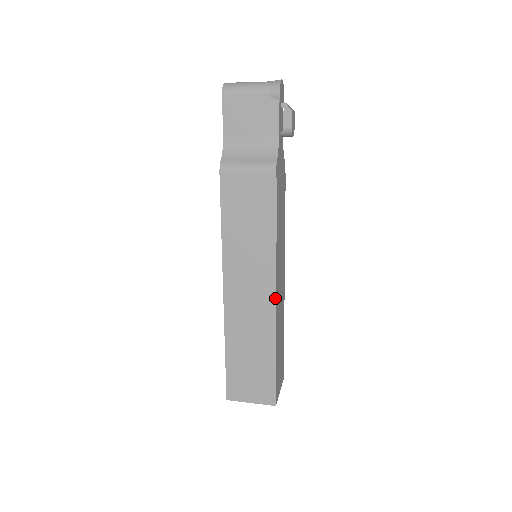
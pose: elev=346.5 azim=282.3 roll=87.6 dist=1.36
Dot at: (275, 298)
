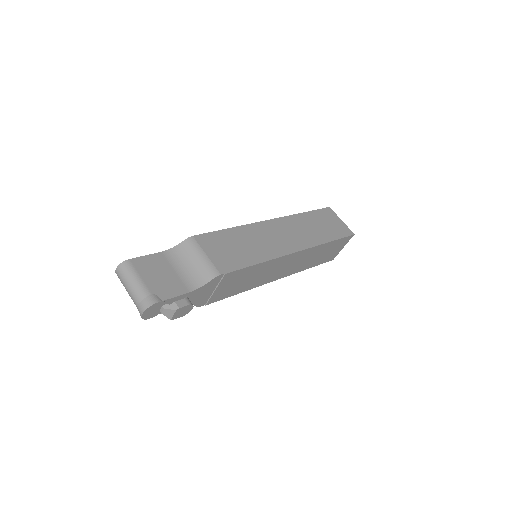
Dot at: (277, 279)
